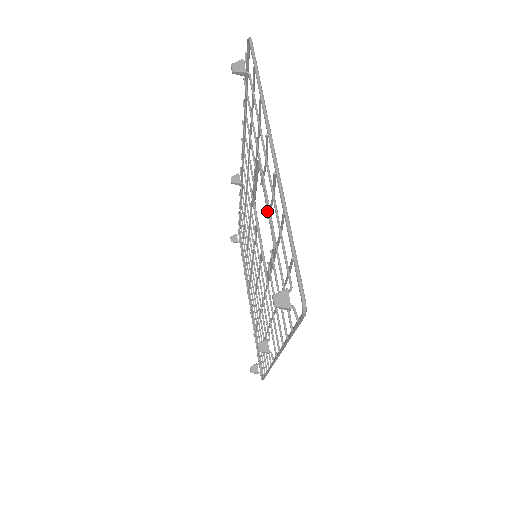
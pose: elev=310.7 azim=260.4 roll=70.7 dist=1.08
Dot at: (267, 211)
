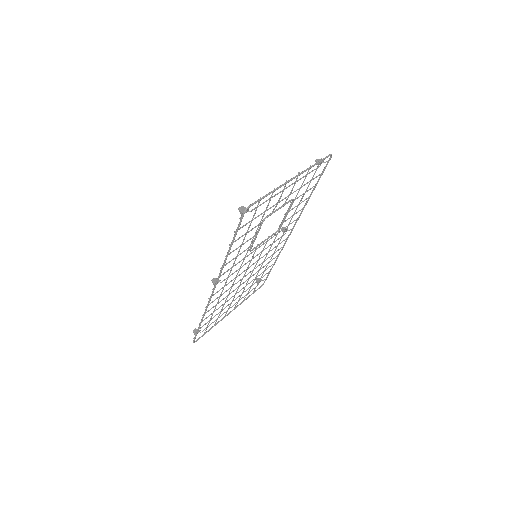
Dot at: (275, 210)
